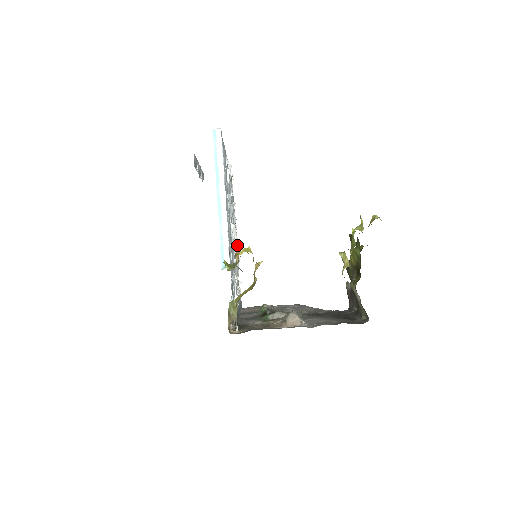
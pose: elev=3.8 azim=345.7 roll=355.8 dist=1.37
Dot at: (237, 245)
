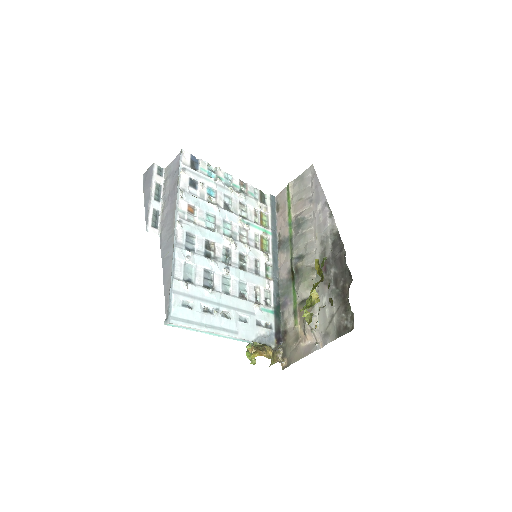
Dot at: (233, 194)
